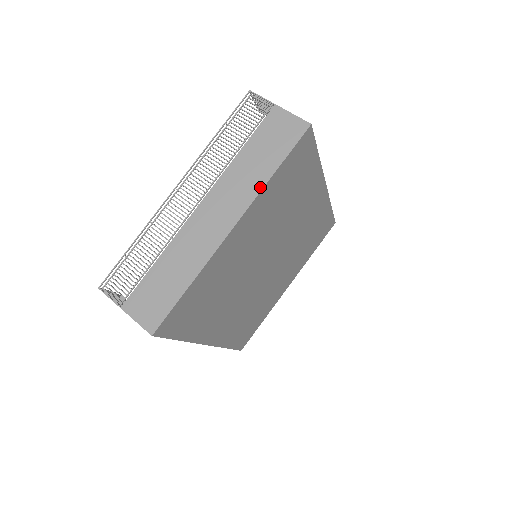
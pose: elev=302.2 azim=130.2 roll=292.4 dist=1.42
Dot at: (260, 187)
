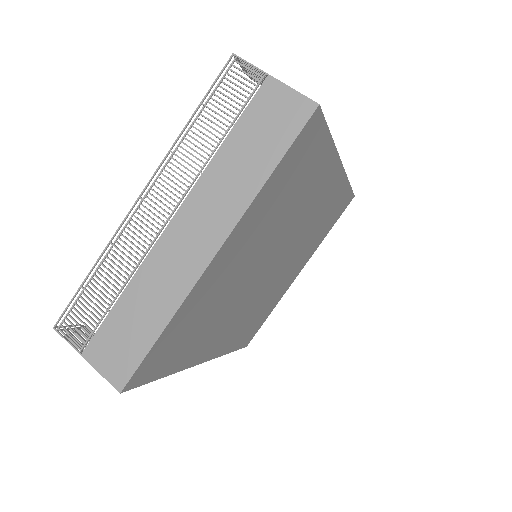
Dot at: (250, 198)
